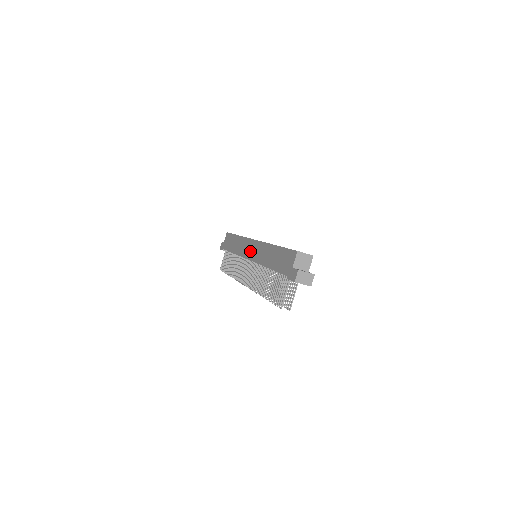
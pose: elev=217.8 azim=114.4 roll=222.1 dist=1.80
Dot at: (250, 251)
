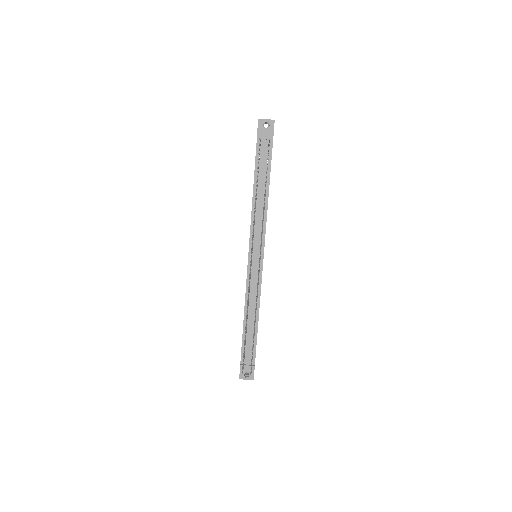
Dot at: occluded
